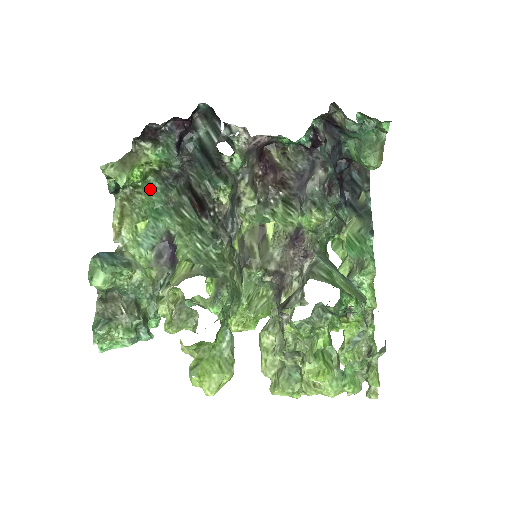
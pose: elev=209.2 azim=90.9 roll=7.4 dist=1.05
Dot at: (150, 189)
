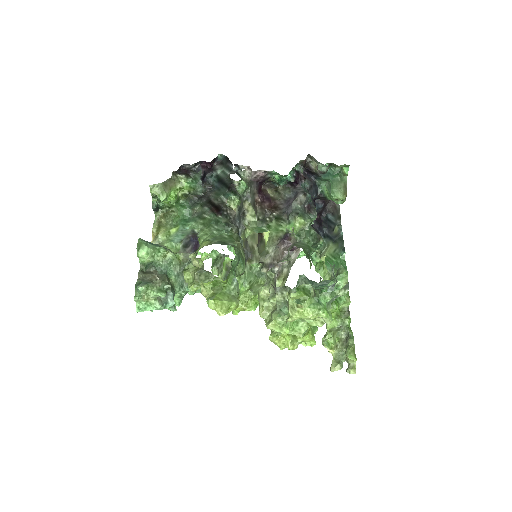
Dot at: (181, 206)
